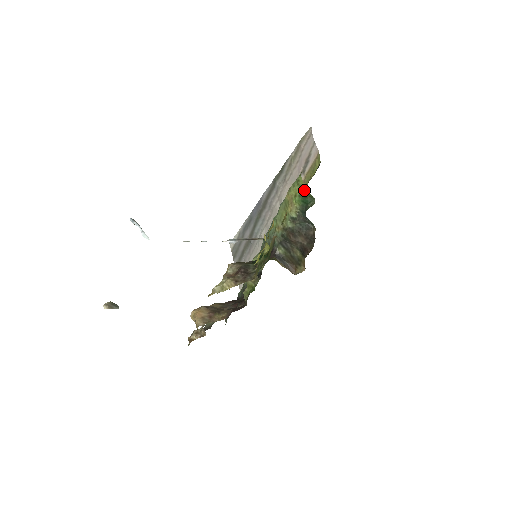
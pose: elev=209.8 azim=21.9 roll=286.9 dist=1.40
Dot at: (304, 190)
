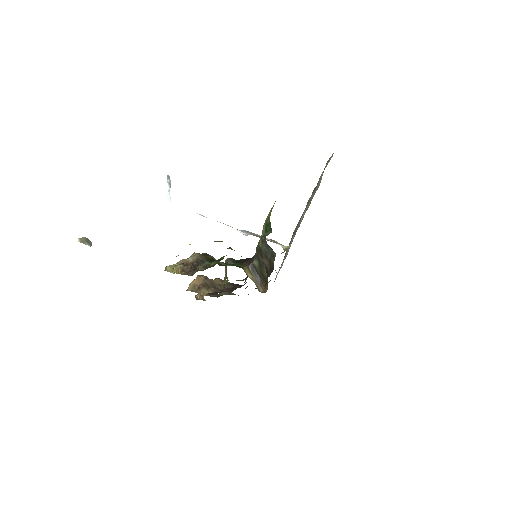
Dot at: (269, 217)
